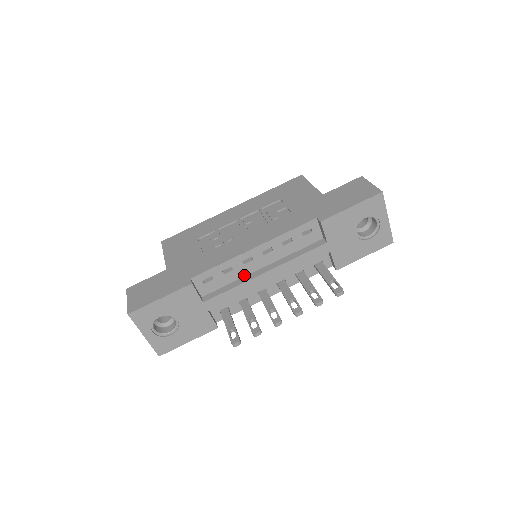
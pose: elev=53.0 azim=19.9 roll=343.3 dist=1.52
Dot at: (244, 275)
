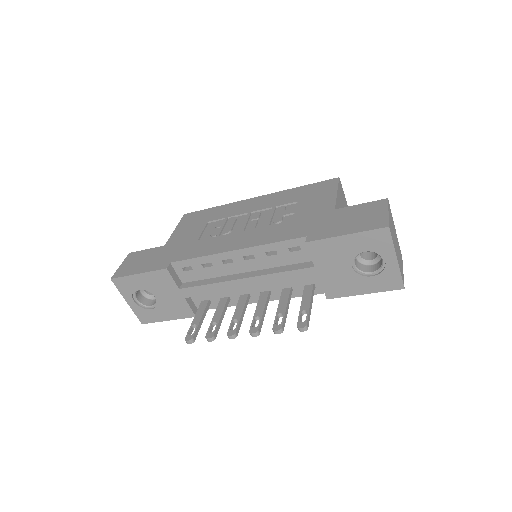
Dot at: (225, 274)
